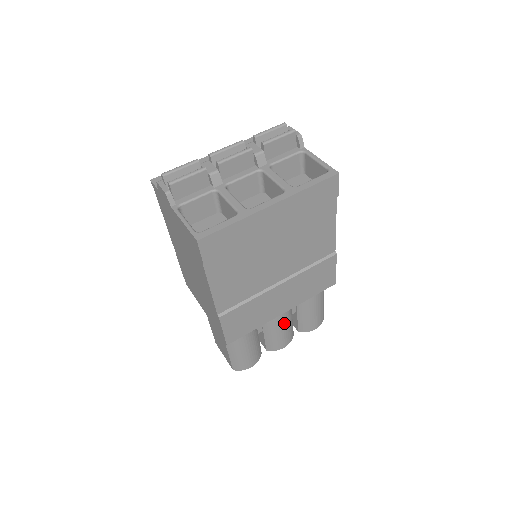
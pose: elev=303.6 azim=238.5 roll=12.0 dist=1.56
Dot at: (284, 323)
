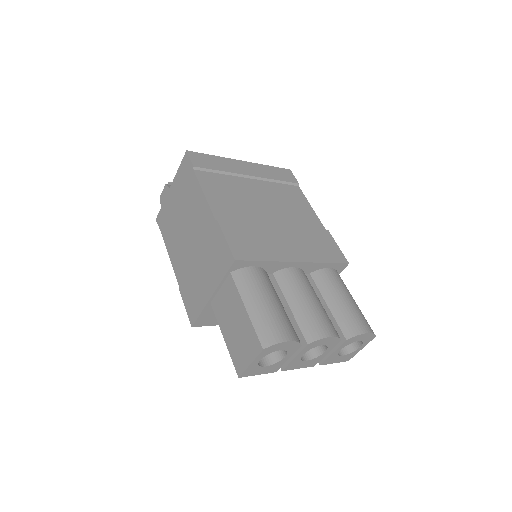
Dot at: (310, 293)
